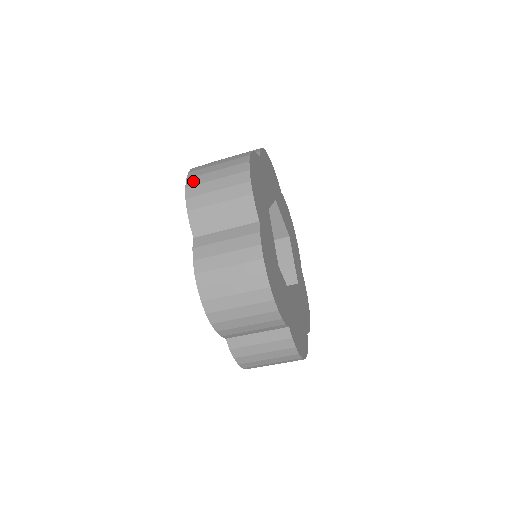
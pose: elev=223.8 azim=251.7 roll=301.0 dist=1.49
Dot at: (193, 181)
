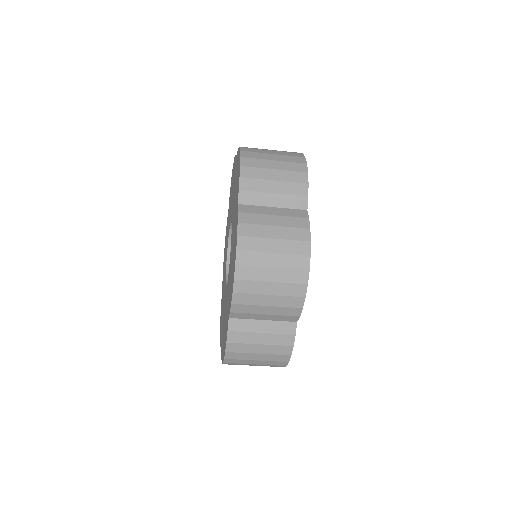
Dot at: (248, 154)
